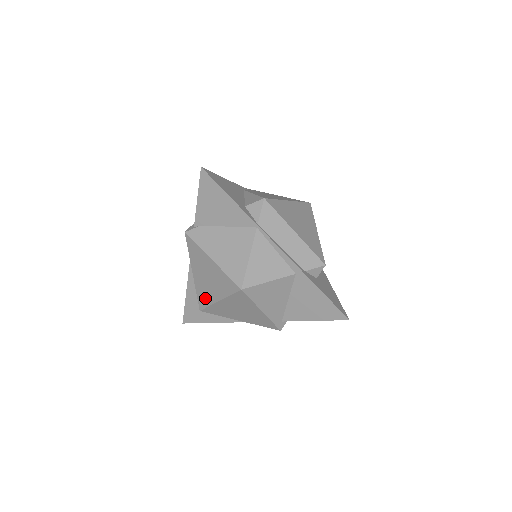
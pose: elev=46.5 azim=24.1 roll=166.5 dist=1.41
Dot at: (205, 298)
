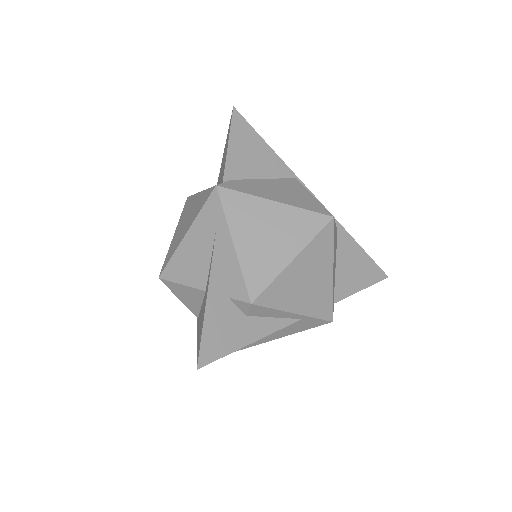
Dot at: (264, 271)
